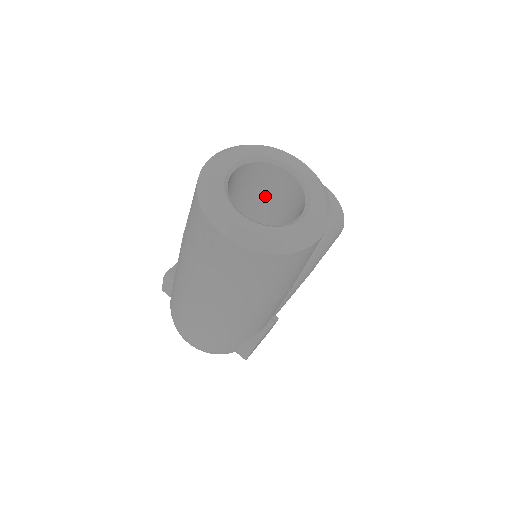
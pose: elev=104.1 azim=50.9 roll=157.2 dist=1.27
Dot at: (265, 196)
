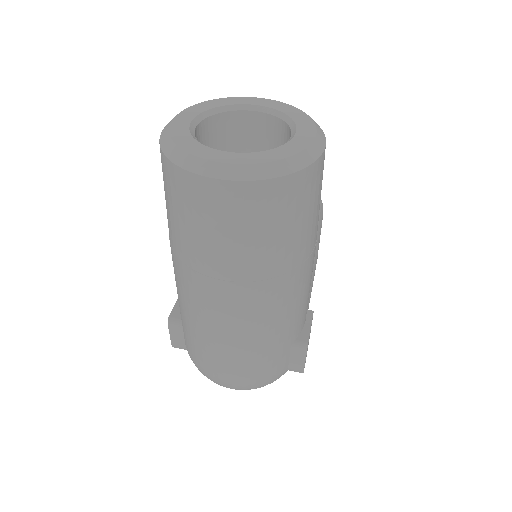
Dot at: occluded
